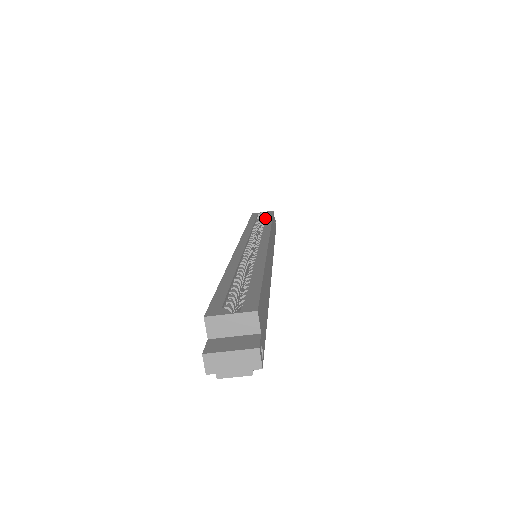
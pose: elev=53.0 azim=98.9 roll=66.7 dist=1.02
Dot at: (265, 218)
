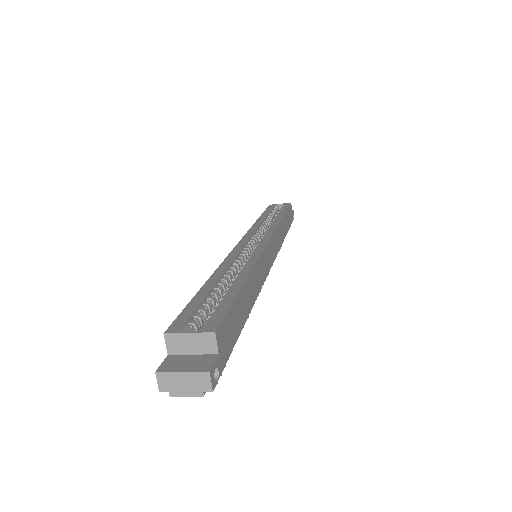
Dot at: occluded
